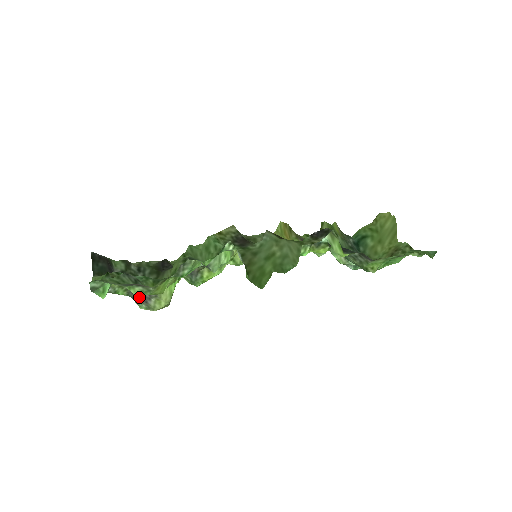
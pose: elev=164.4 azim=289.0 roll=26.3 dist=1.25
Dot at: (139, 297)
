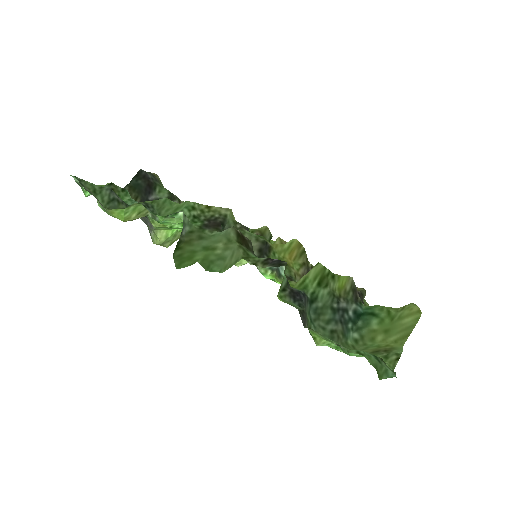
Dot at: (147, 224)
